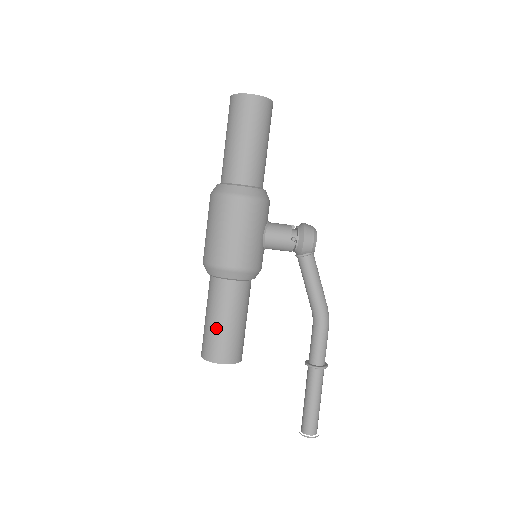
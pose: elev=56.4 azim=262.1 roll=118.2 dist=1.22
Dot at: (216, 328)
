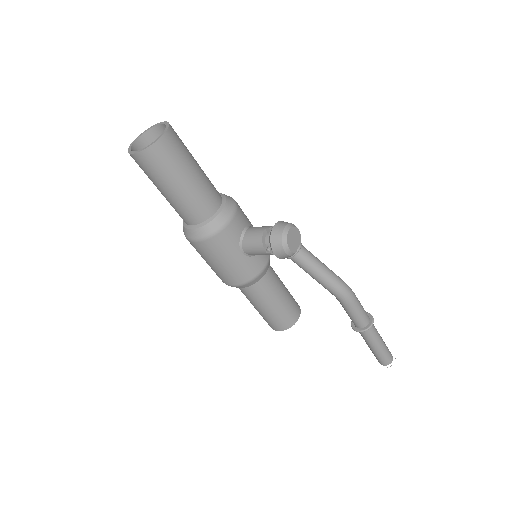
Dot at: occluded
